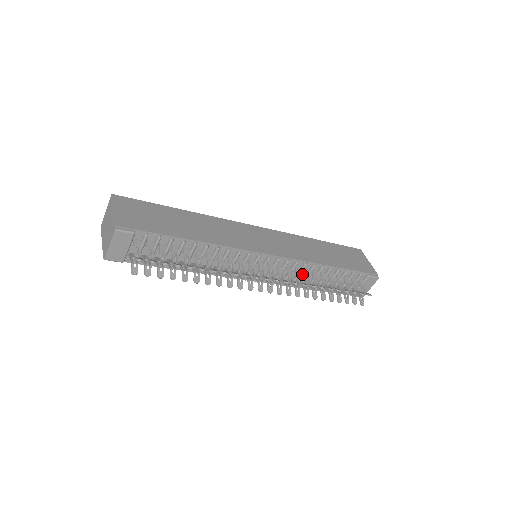
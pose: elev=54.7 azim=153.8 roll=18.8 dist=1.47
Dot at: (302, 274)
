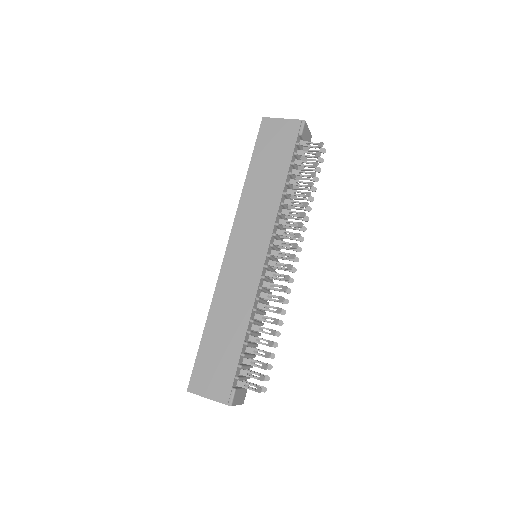
Dot at: occluded
